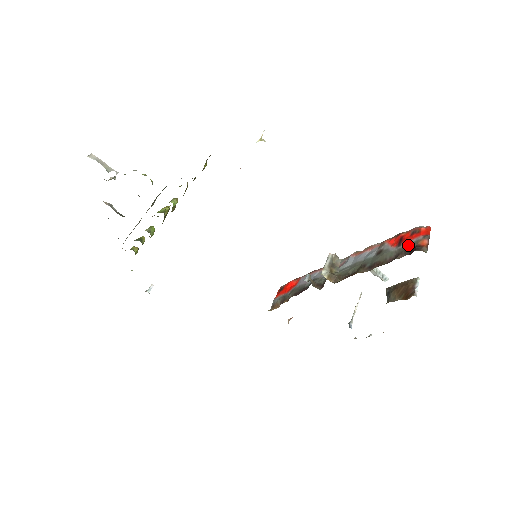
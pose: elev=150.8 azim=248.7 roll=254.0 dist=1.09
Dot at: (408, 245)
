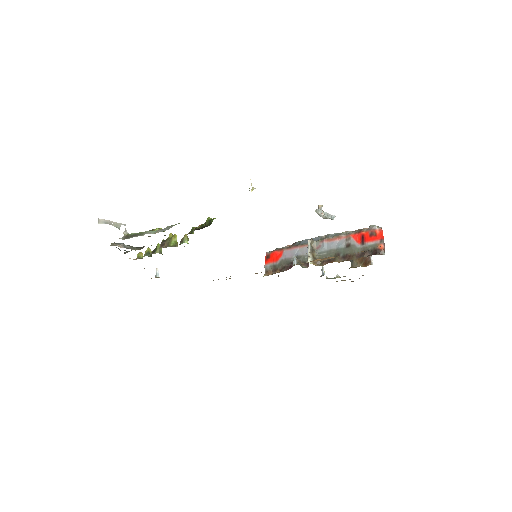
Dot at: (370, 246)
